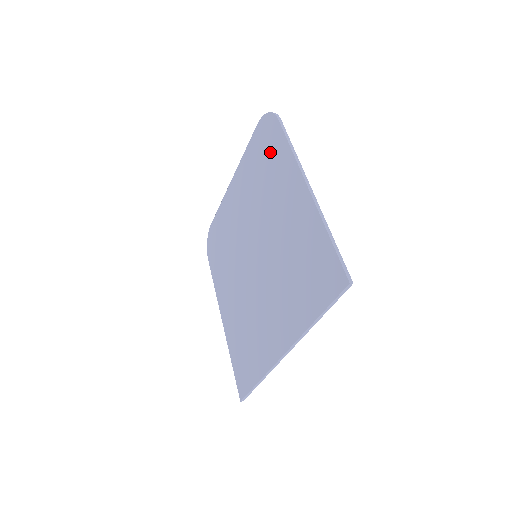
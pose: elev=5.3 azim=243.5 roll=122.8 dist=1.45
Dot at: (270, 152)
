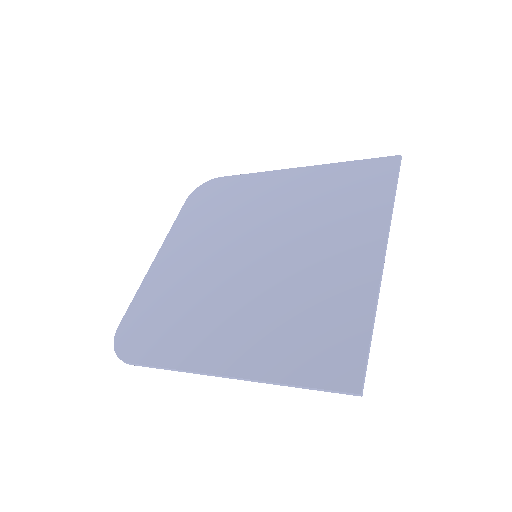
Dot at: (224, 193)
